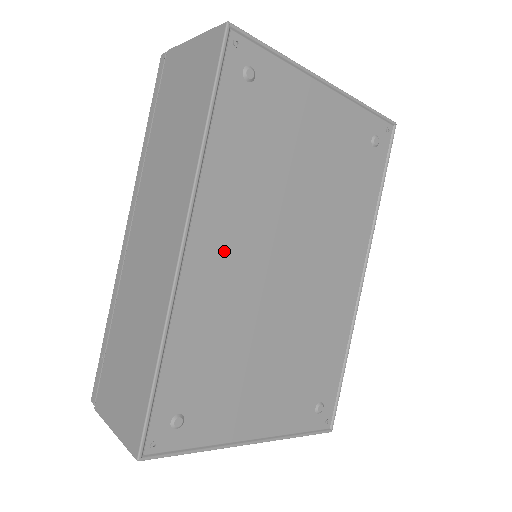
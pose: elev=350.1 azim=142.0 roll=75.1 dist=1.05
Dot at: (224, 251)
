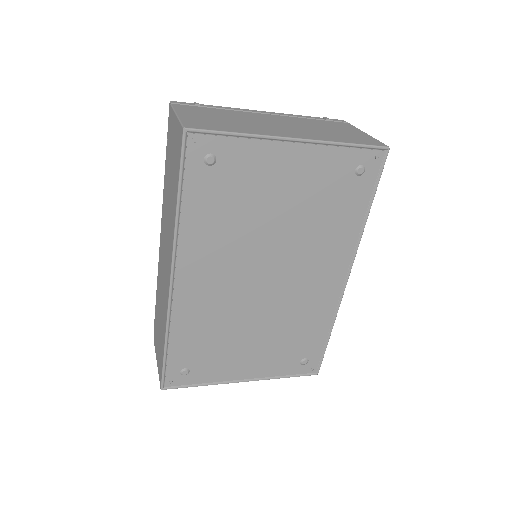
Dot at: (205, 280)
